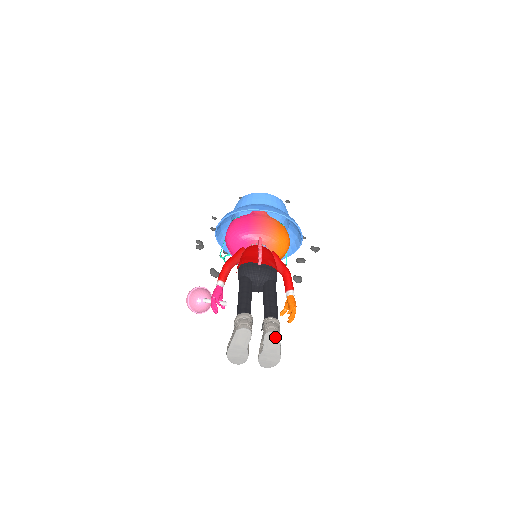
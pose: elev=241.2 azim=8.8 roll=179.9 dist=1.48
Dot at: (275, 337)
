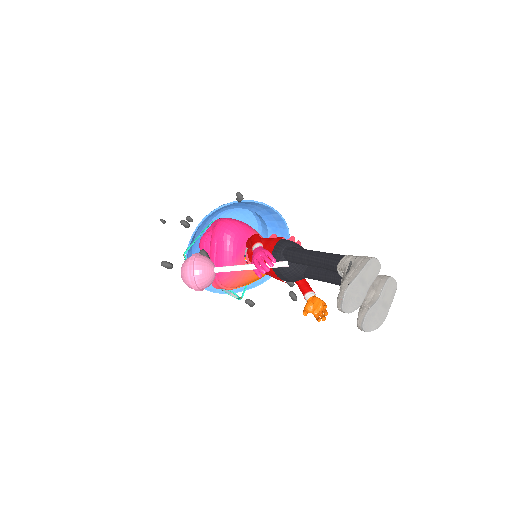
Dot at: (394, 286)
